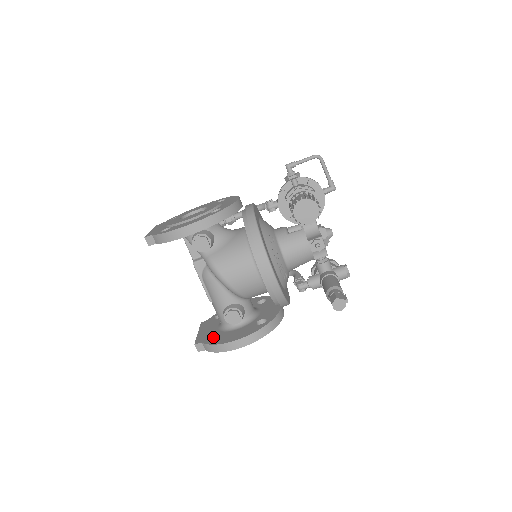
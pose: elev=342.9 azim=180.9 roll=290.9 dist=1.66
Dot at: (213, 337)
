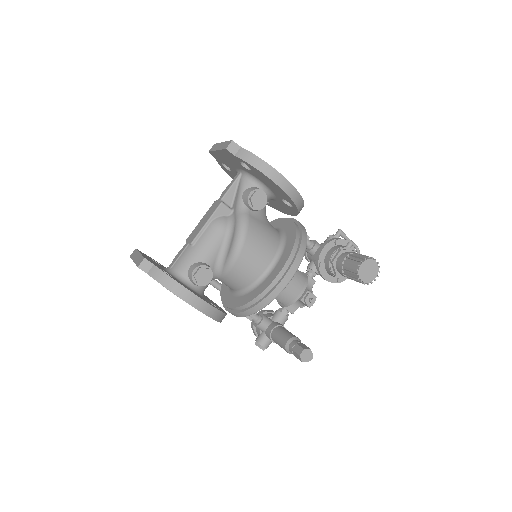
Dot at: occluded
